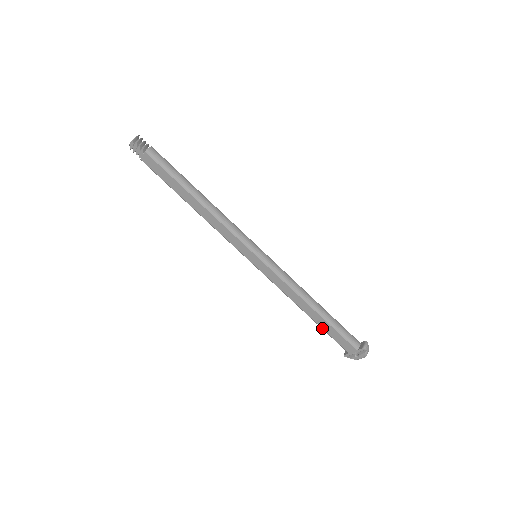
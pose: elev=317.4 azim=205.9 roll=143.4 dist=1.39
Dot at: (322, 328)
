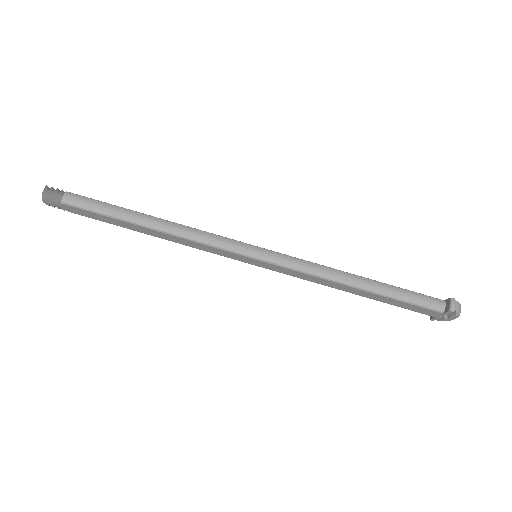
Dot at: (384, 302)
